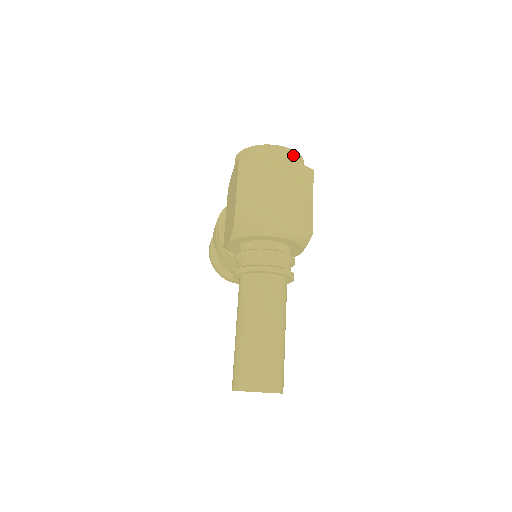
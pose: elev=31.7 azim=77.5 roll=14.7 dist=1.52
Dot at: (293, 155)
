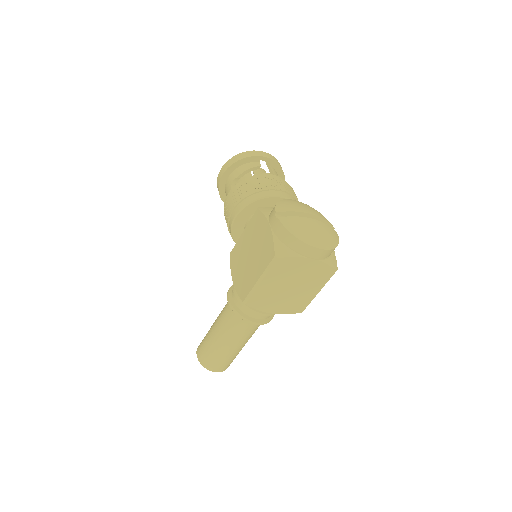
Dot at: (329, 253)
